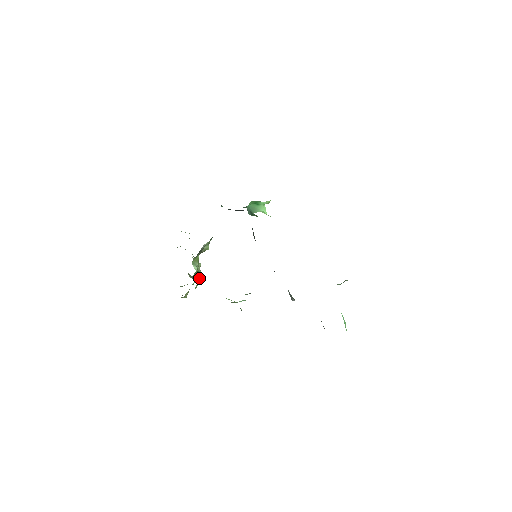
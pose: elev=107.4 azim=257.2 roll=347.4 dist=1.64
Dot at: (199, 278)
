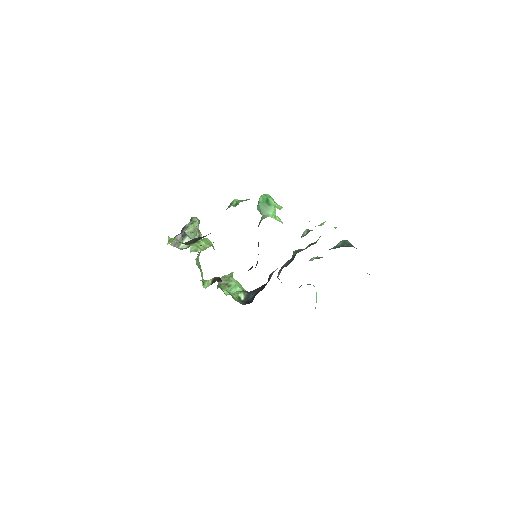
Dot at: occluded
